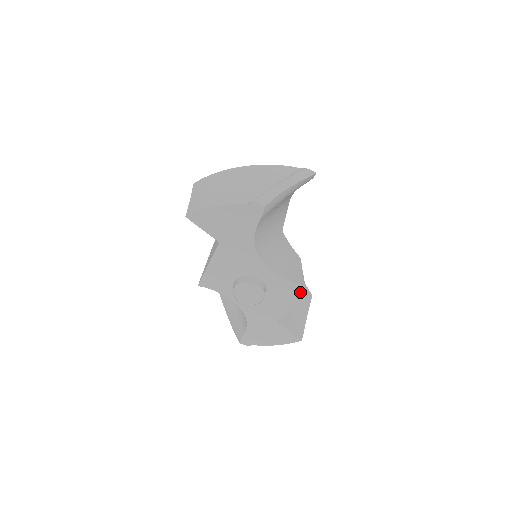
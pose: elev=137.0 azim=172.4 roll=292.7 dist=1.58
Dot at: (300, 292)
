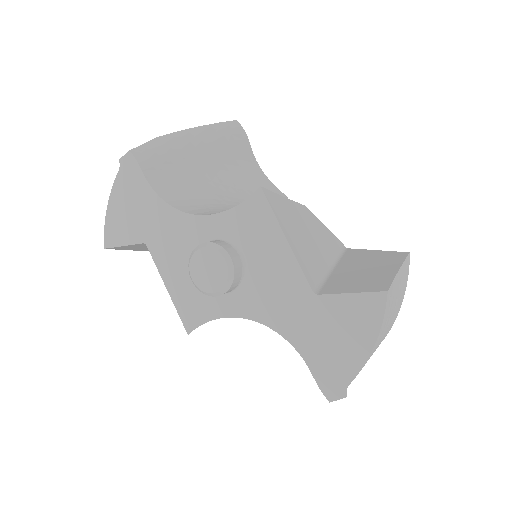
Dot at: (376, 259)
